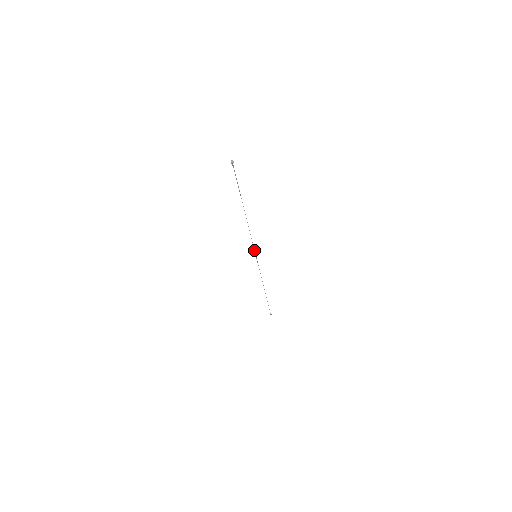
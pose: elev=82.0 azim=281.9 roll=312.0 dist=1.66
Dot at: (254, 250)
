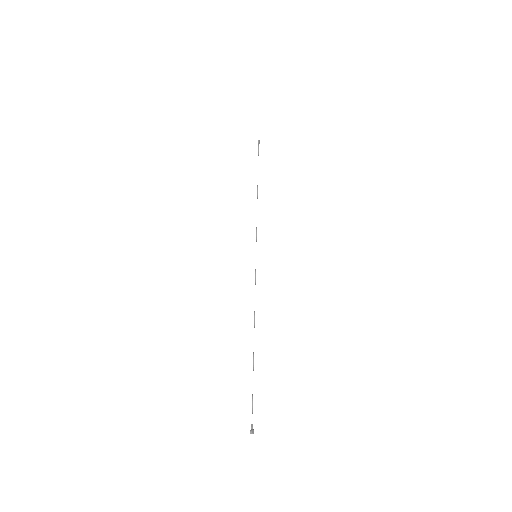
Dot at: occluded
